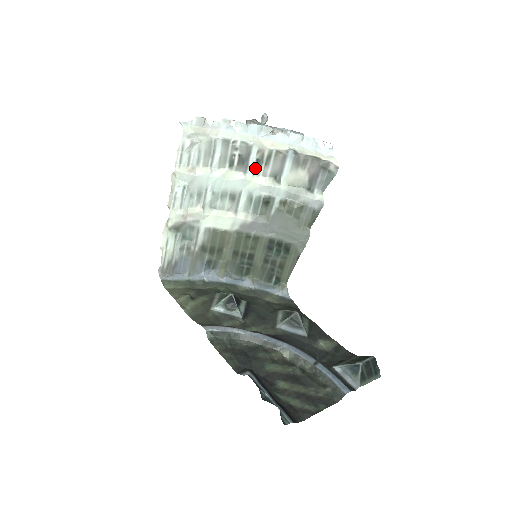
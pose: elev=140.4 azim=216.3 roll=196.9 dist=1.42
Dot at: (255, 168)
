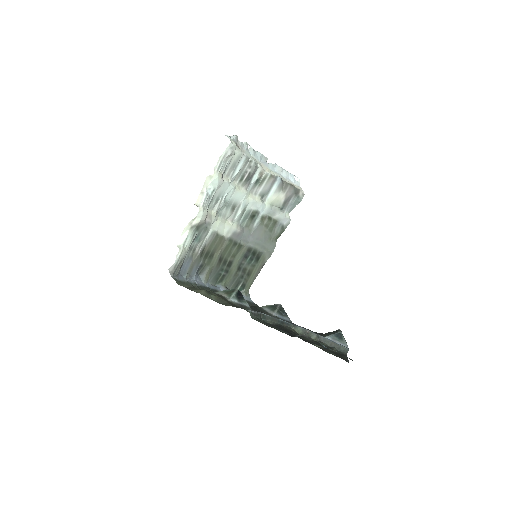
Dot at: (253, 186)
